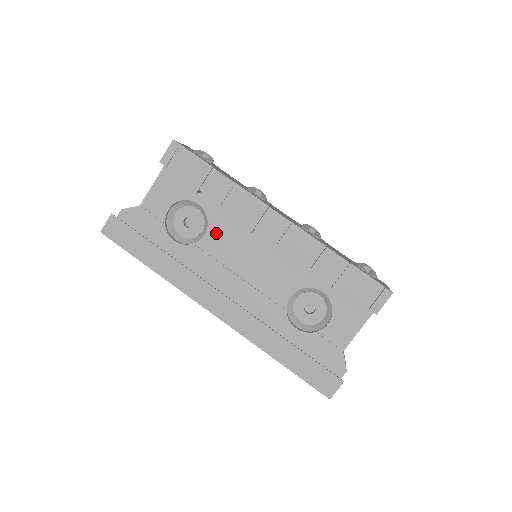
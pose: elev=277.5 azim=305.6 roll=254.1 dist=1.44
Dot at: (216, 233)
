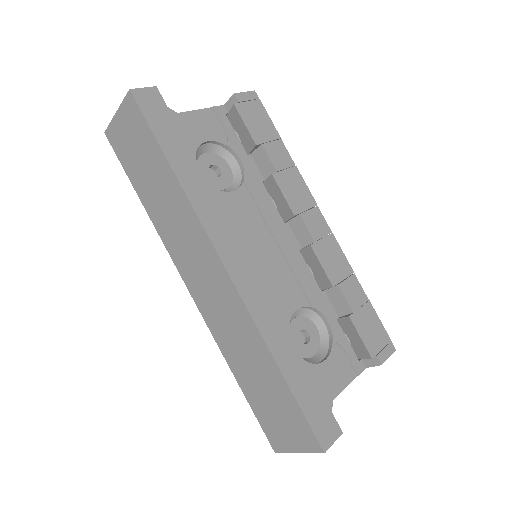
Dot at: (247, 198)
